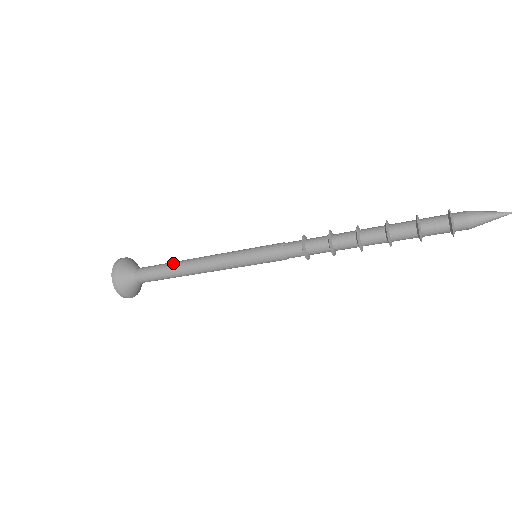
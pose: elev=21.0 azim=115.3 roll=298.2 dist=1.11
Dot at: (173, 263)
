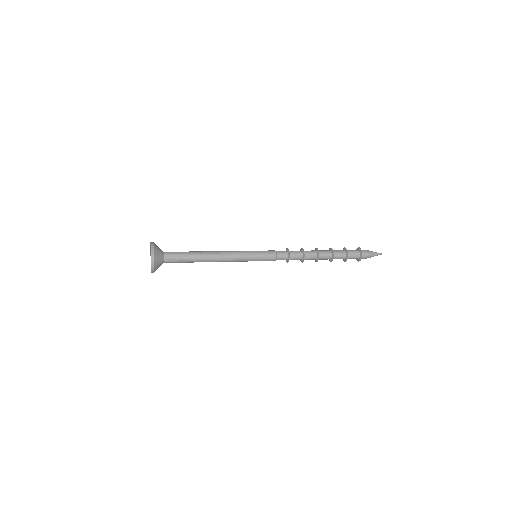
Dot at: (198, 258)
